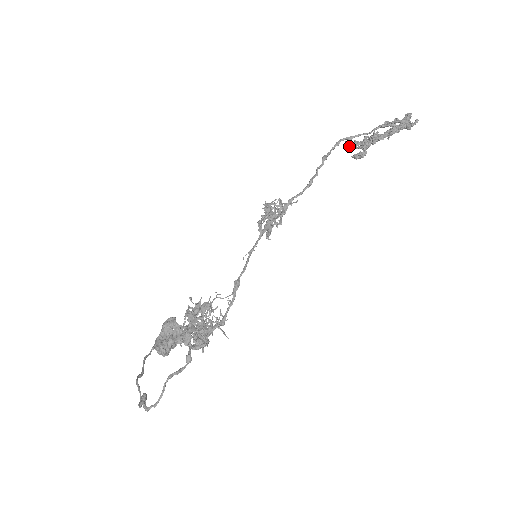
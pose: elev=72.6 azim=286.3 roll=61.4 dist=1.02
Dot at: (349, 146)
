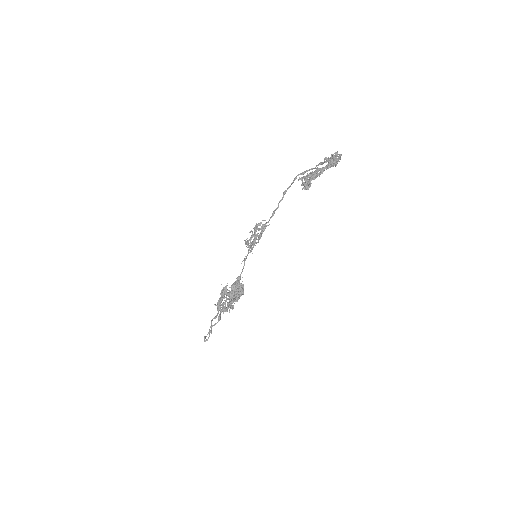
Dot at: (304, 178)
